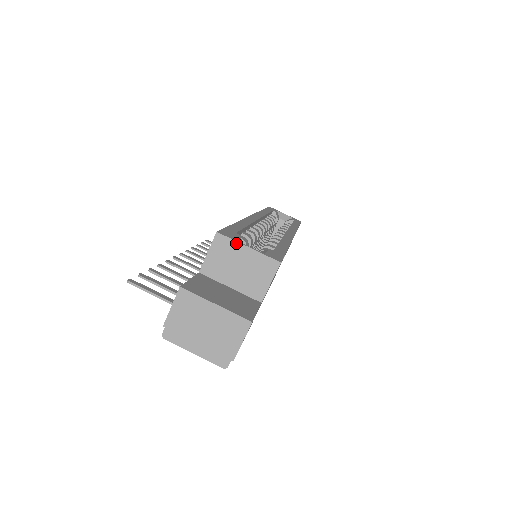
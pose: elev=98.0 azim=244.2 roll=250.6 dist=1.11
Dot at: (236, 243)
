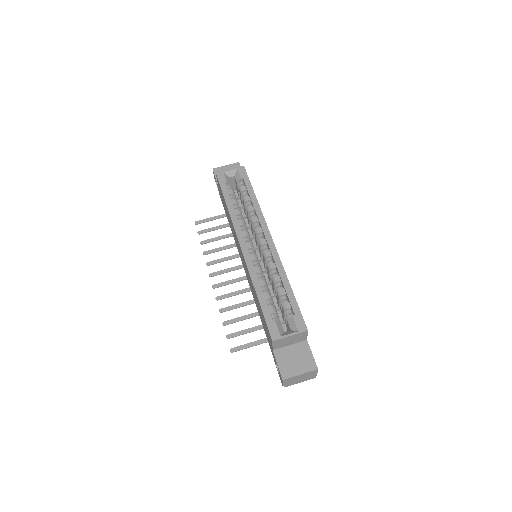
Dot at: (284, 338)
